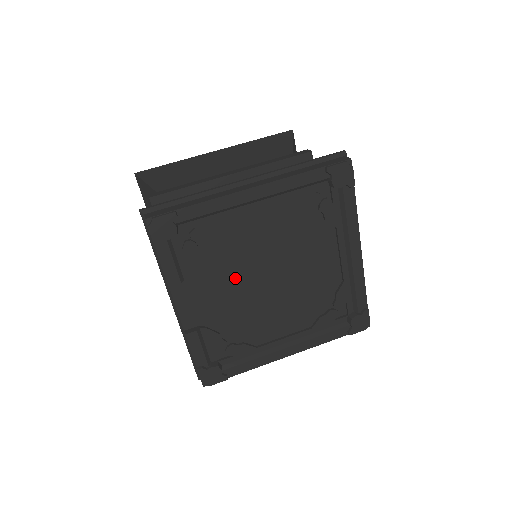
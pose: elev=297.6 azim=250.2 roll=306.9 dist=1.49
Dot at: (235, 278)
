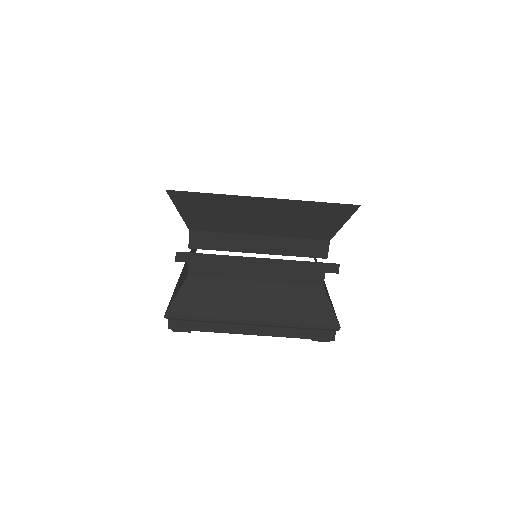
Dot at: occluded
